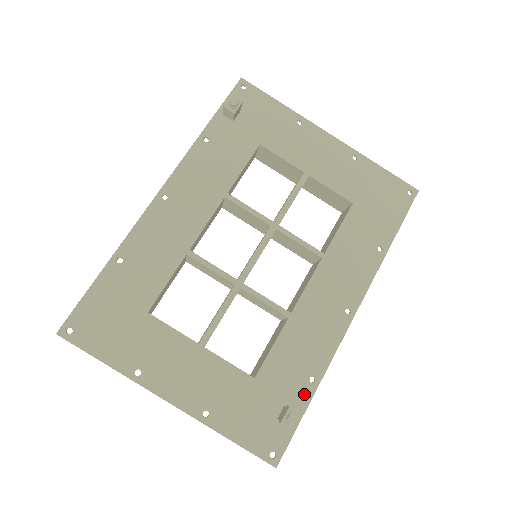
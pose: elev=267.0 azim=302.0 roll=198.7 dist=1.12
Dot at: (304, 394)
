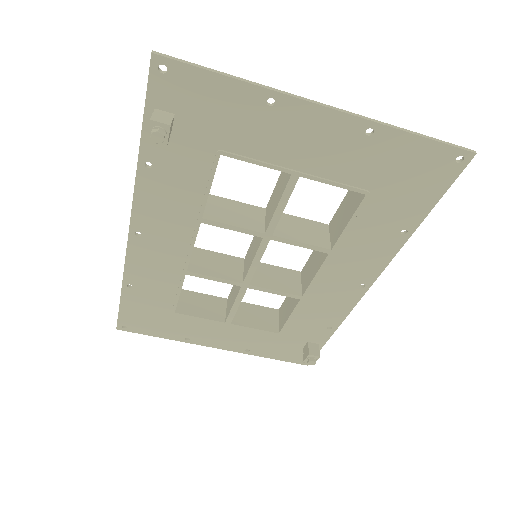
Dot at: (323, 335)
